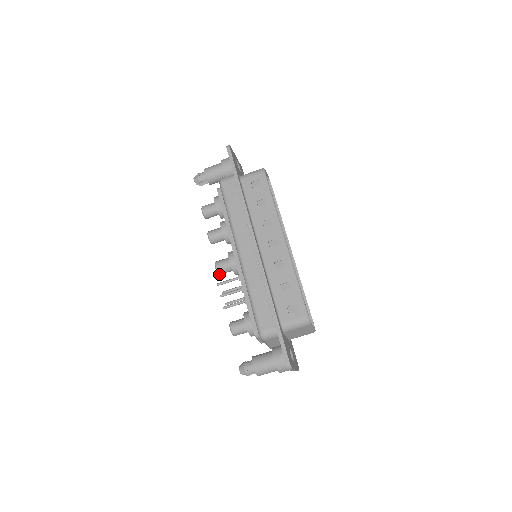
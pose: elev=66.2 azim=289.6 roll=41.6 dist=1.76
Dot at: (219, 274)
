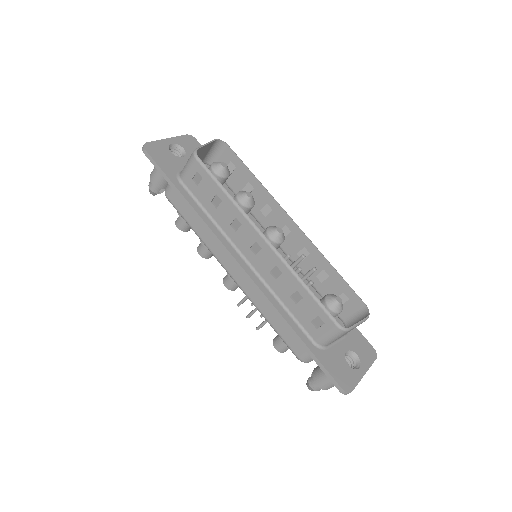
Dot at: occluded
